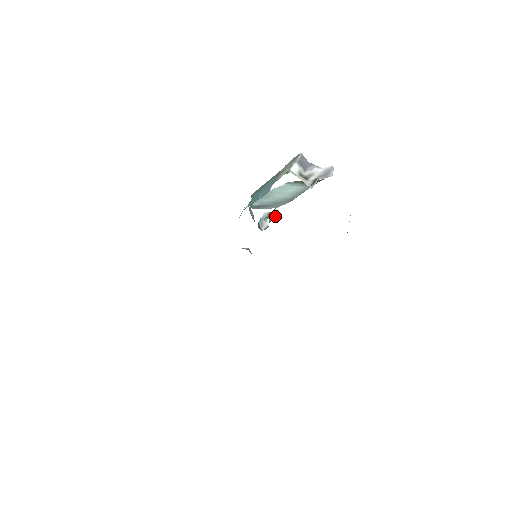
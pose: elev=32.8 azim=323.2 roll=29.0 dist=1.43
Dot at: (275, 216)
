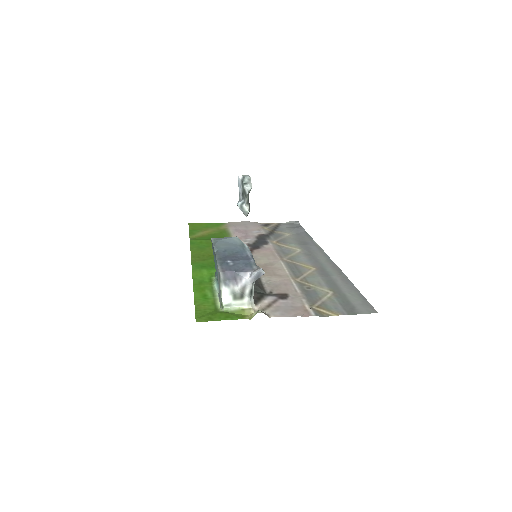
Dot at: (249, 192)
